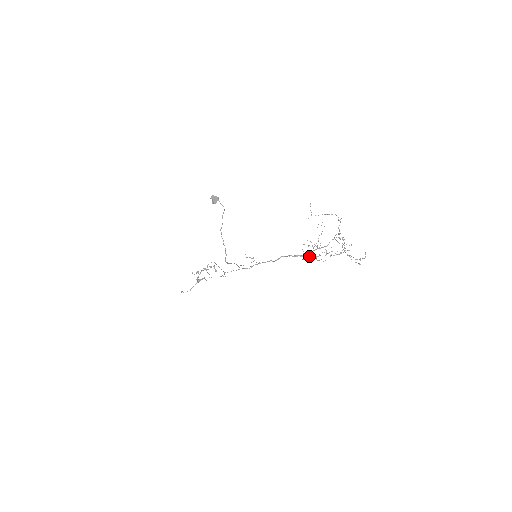
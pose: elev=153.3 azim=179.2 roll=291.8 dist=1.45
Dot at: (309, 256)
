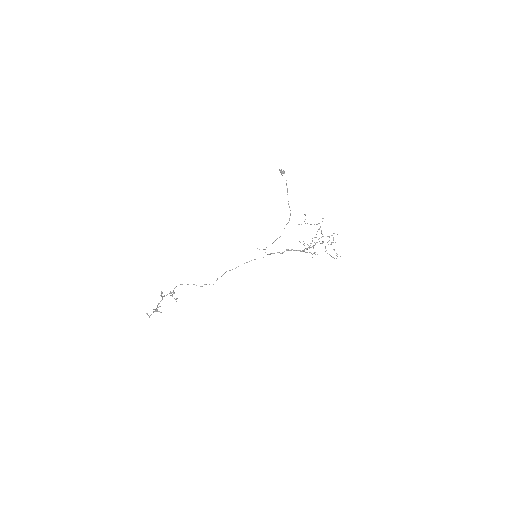
Dot at: (315, 244)
